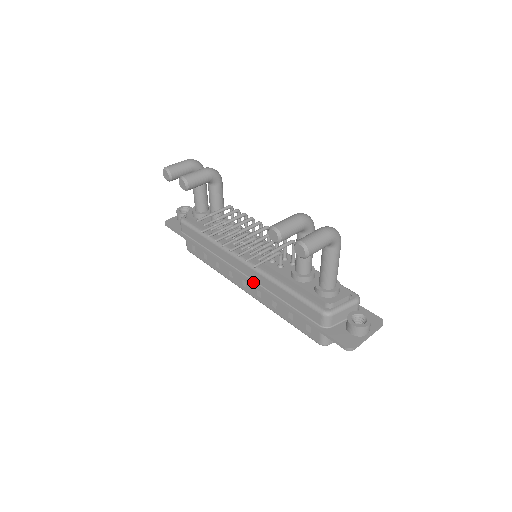
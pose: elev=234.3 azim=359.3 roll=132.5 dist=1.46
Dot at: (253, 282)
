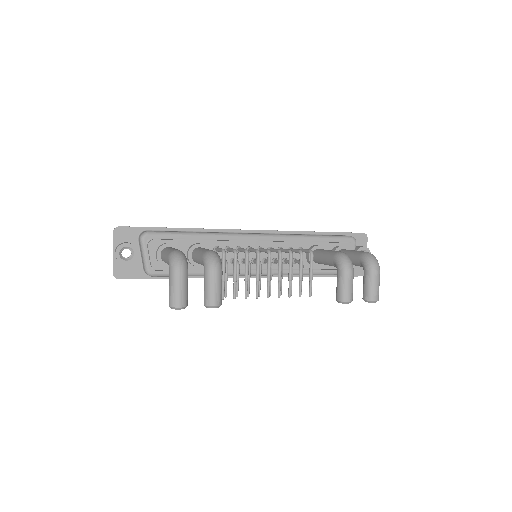
Dot at: occluded
